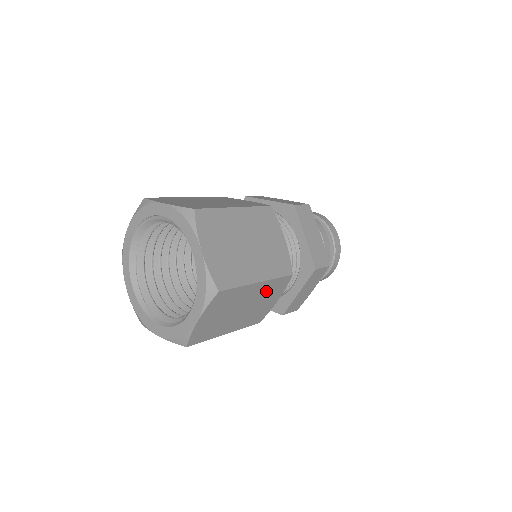
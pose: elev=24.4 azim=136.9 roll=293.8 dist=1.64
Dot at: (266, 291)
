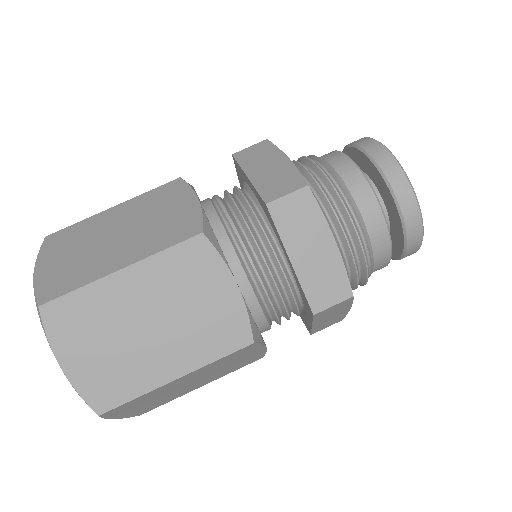
Dot at: (170, 280)
